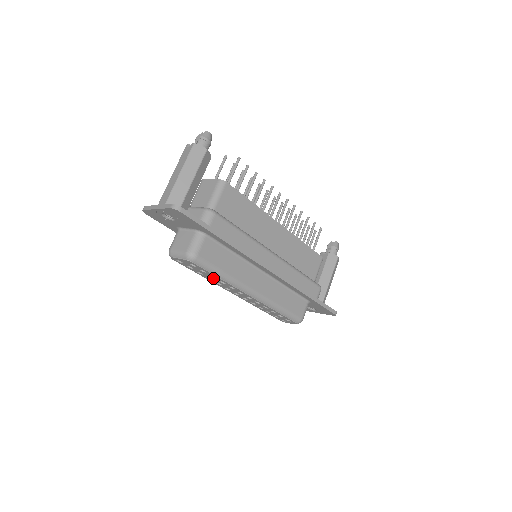
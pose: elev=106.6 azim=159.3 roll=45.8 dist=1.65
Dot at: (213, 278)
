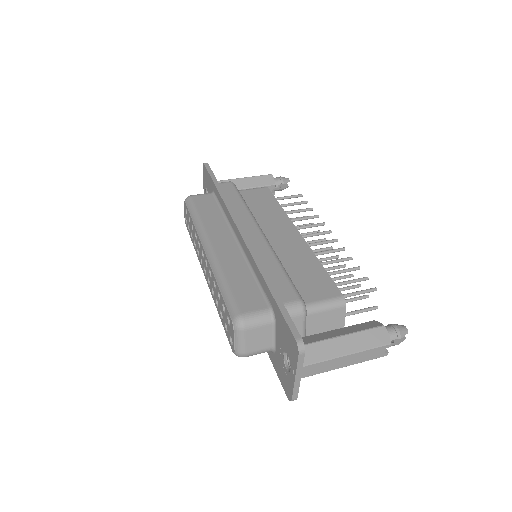
Dot at: (194, 235)
